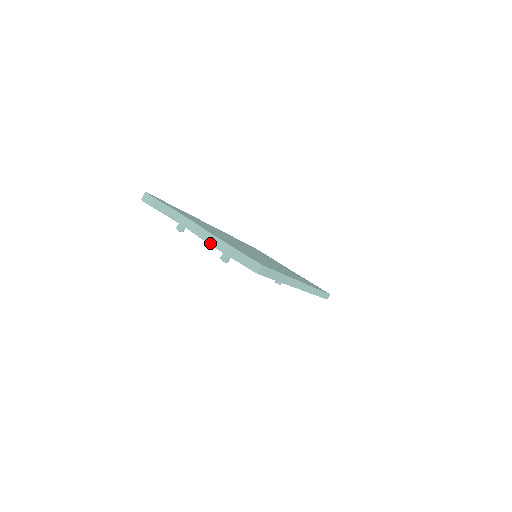
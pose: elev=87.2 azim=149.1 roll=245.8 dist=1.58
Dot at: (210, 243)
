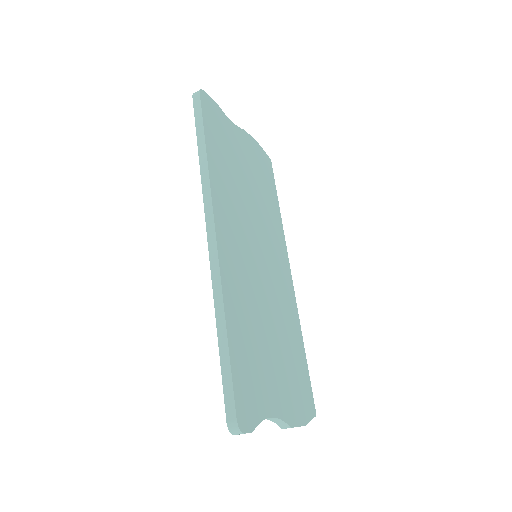
Dot at: occluded
